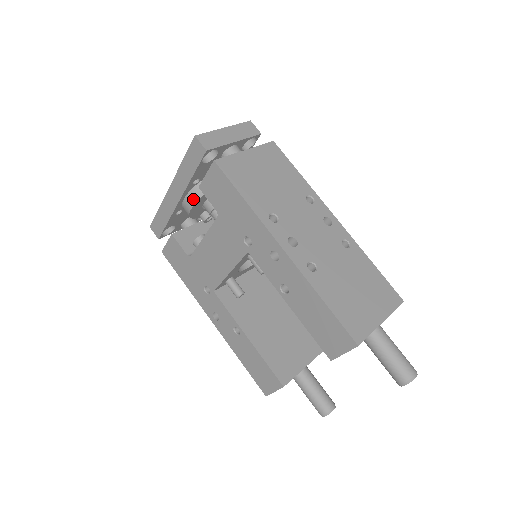
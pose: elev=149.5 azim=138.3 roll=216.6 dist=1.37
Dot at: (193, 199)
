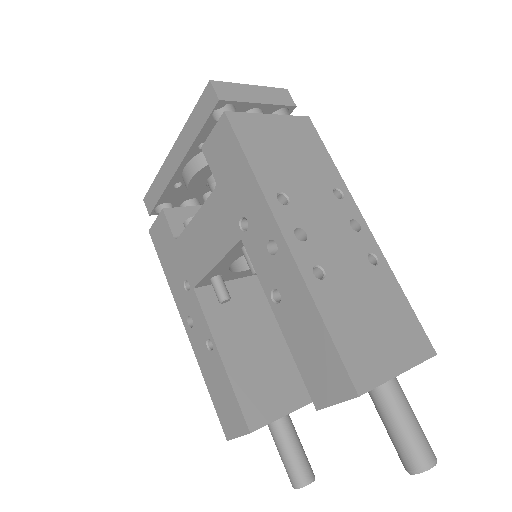
Dot at: (195, 168)
